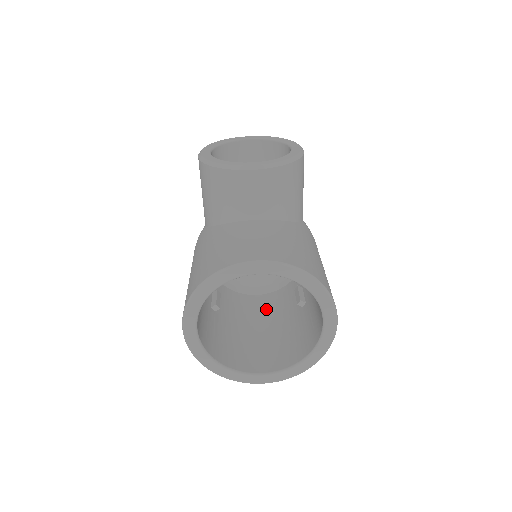
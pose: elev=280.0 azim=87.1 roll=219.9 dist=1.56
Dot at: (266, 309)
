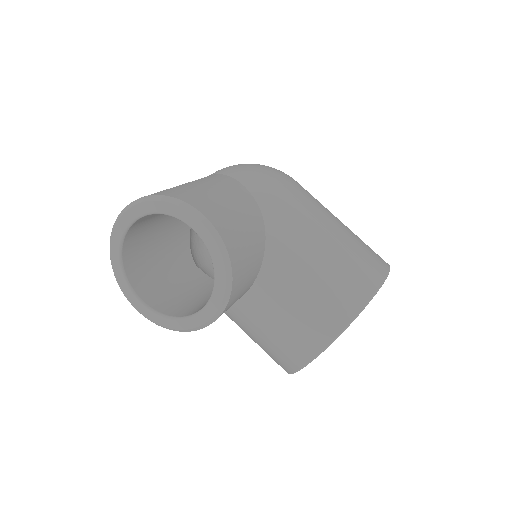
Dot at: occluded
